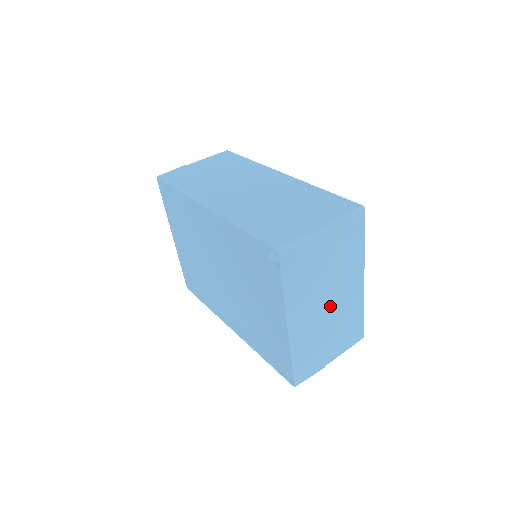
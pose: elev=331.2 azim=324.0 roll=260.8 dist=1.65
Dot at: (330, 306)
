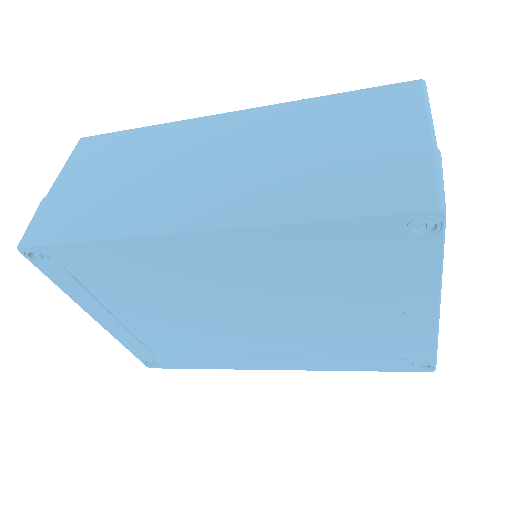
Dot at: occluded
